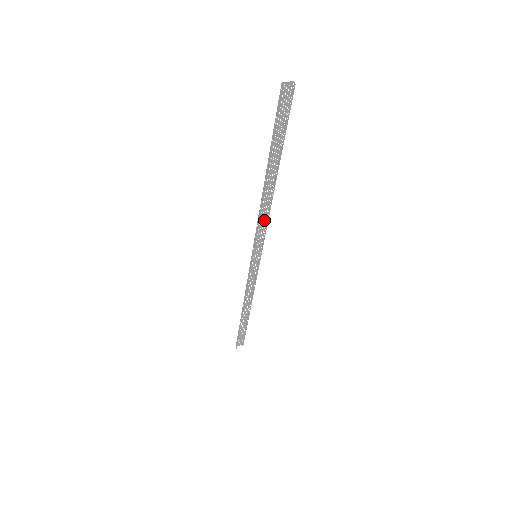
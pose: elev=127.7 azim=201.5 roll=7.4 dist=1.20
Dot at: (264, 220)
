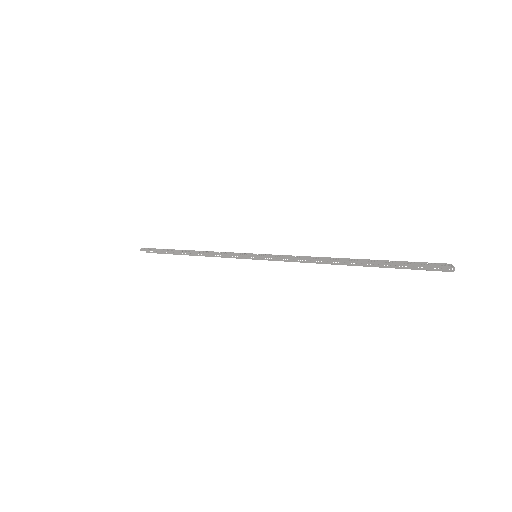
Dot at: (299, 257)
